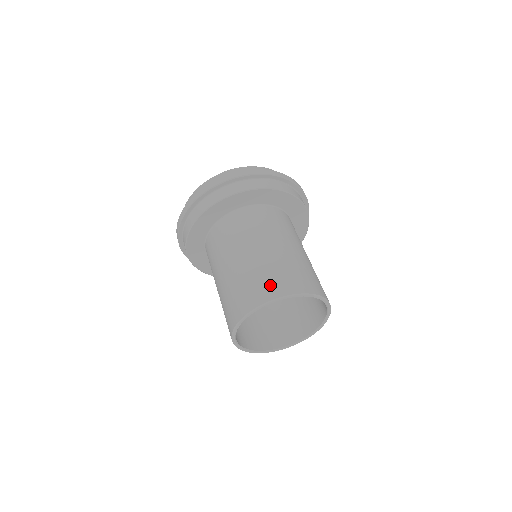
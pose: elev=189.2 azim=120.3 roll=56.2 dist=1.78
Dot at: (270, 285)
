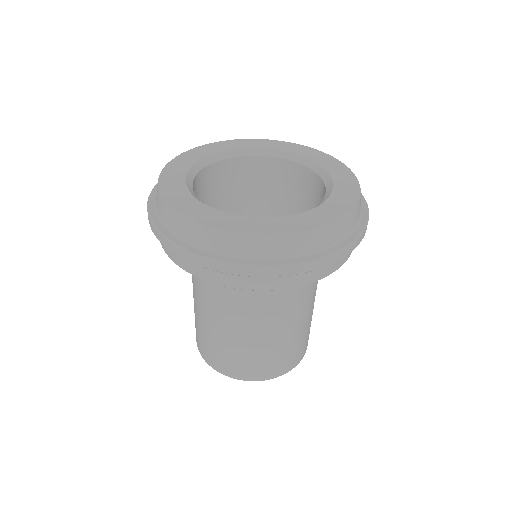
Dot at: (243, 369)
